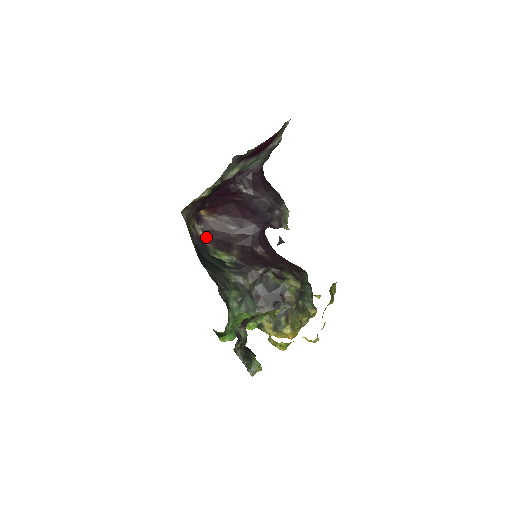
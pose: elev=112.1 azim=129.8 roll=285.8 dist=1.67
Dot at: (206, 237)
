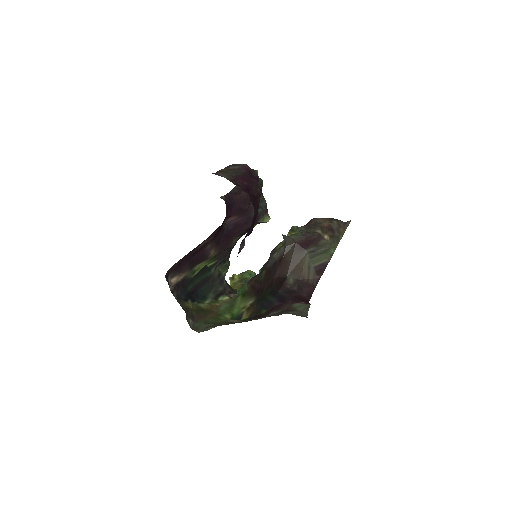
Dot at: (178, 275)
